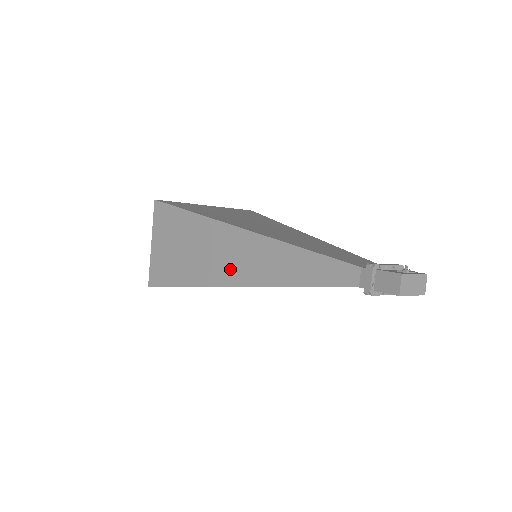
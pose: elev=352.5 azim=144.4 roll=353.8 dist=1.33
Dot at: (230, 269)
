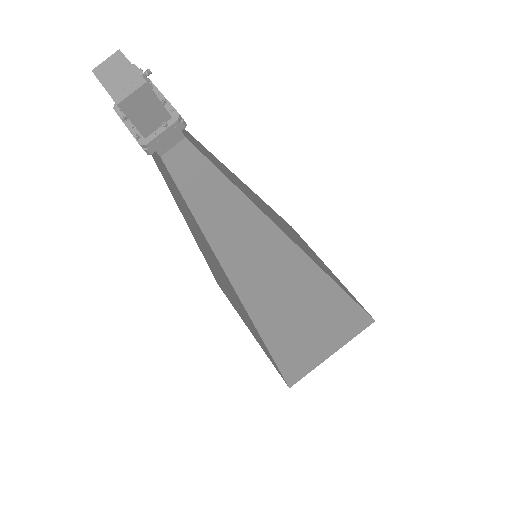
Dot at: occluded
